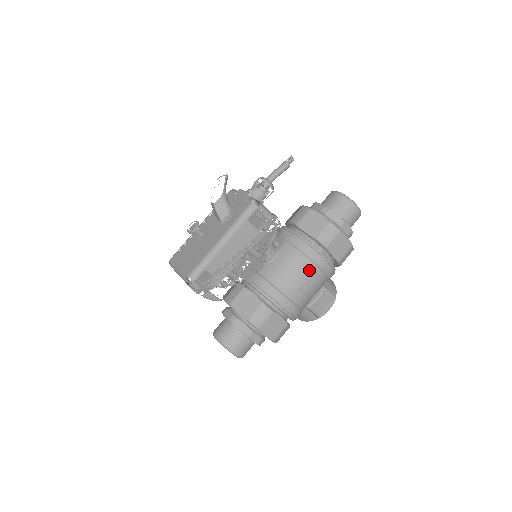
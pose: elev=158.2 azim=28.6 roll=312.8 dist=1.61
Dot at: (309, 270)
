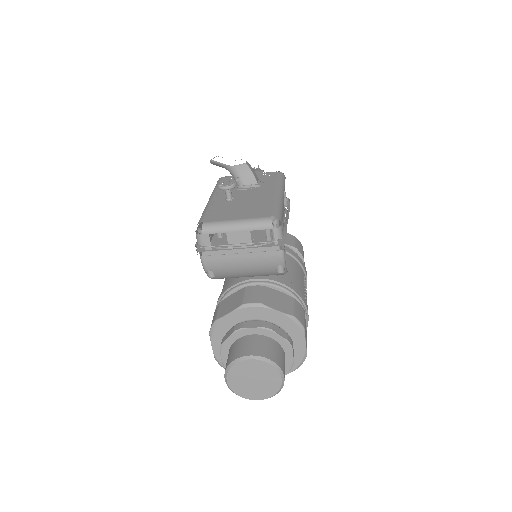
Dot at: (303, 275)
